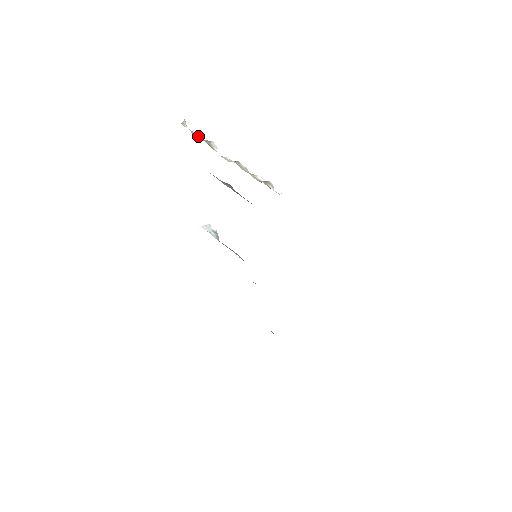
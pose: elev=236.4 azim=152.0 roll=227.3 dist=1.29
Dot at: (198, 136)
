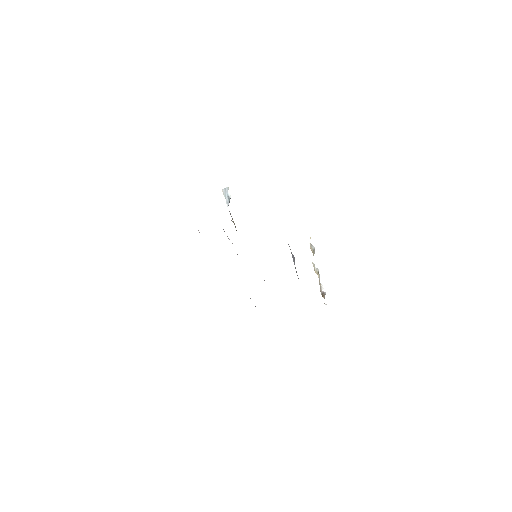
Dot at: occluded
